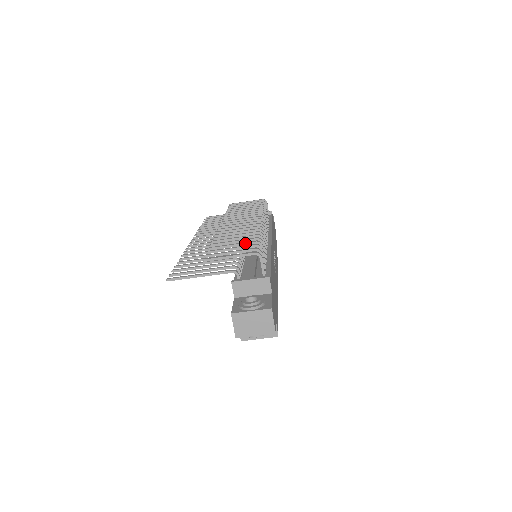
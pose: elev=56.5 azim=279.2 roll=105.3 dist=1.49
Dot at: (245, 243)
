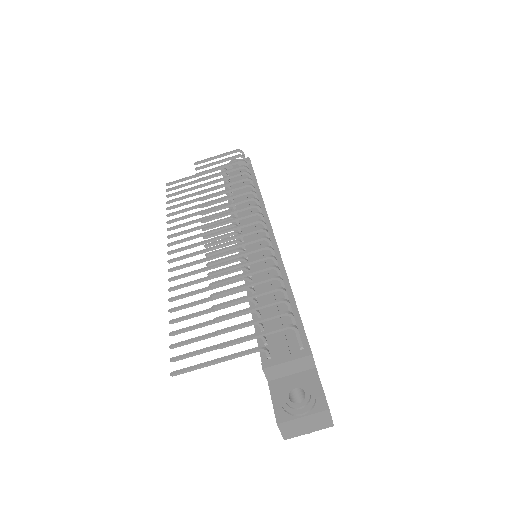
Dot at: (261, 294)
